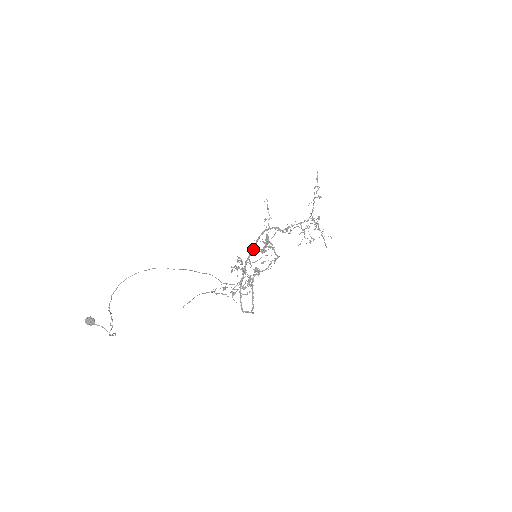
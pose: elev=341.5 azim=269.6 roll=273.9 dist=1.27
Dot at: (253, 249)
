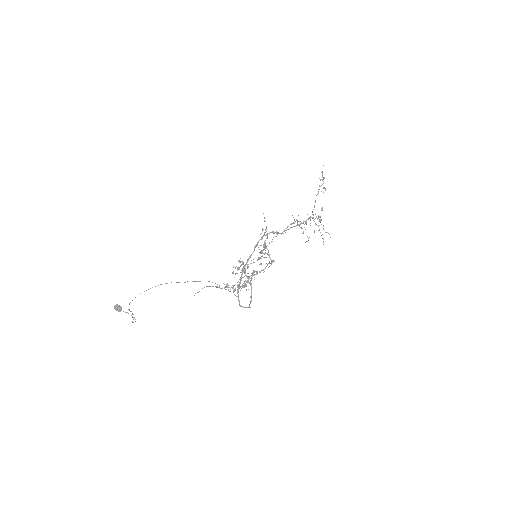
Dot at: (251, 255)
